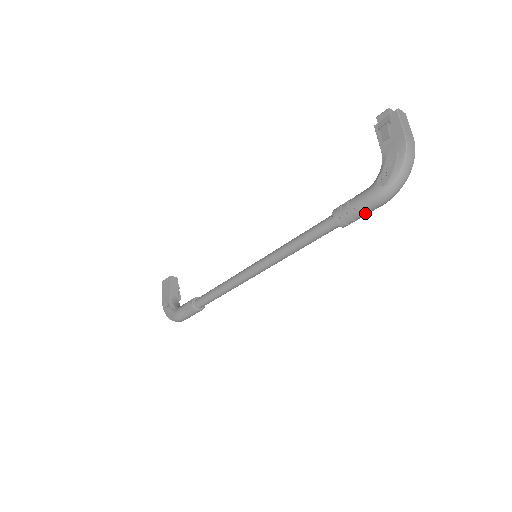
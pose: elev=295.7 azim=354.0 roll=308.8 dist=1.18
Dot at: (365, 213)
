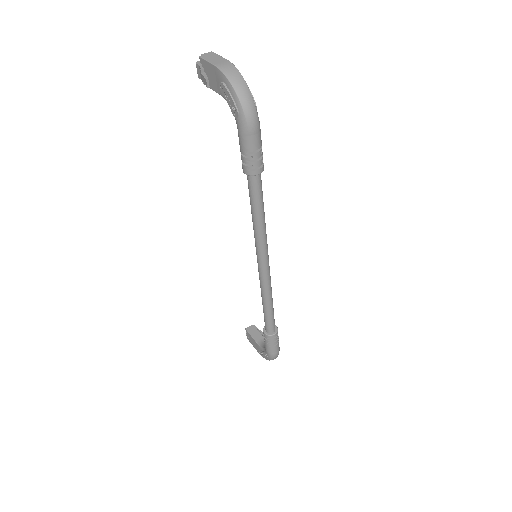
Dot at: (256, 147)
